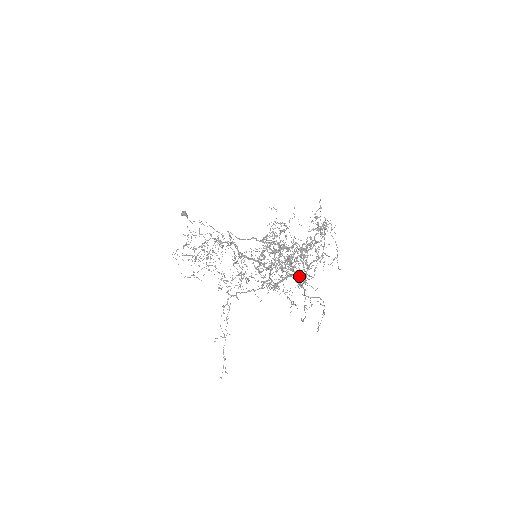
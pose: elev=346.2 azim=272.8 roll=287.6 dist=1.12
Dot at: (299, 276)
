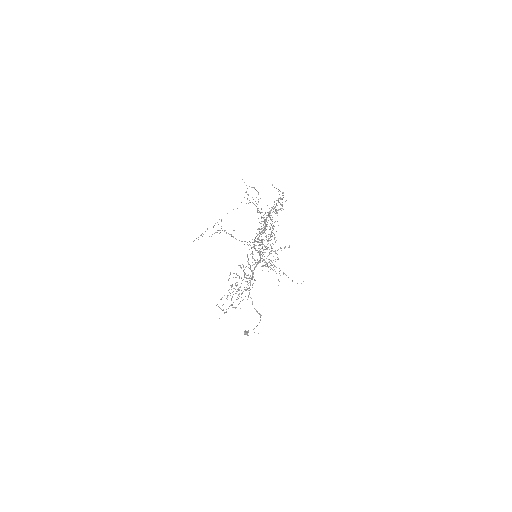
Dot at: occluded
